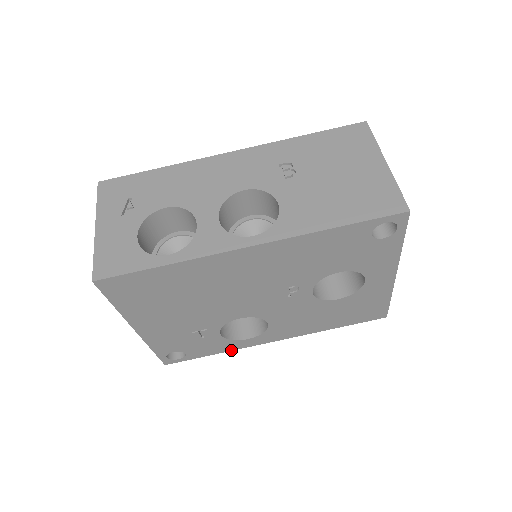
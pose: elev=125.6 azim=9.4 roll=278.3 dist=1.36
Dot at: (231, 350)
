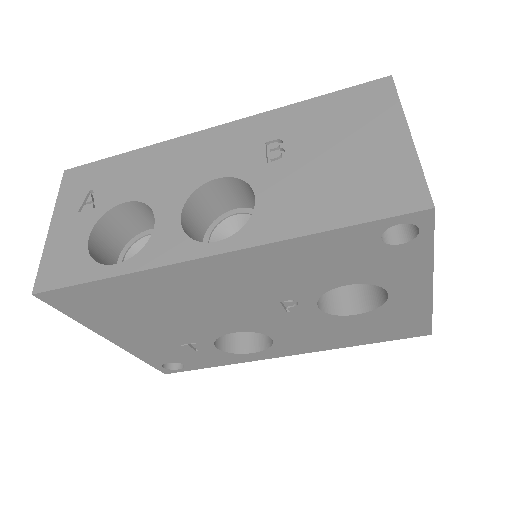
Dot at: (237, 363)
